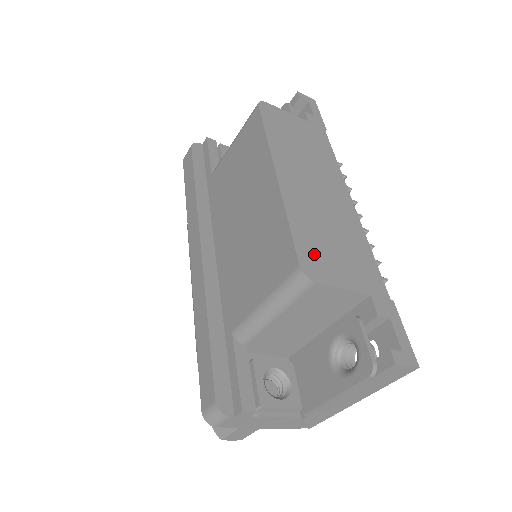
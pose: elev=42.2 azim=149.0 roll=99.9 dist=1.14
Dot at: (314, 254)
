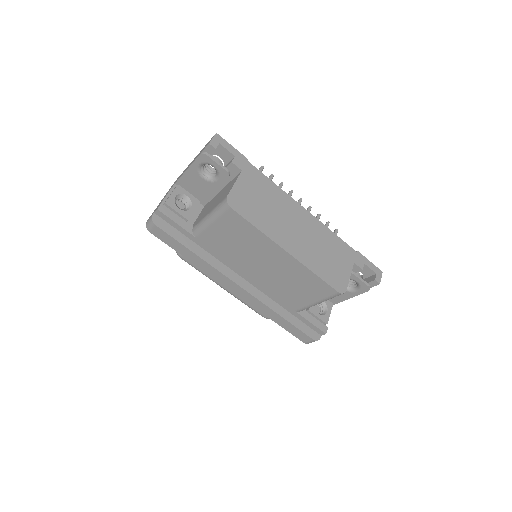
Dot at: (334, 277)
